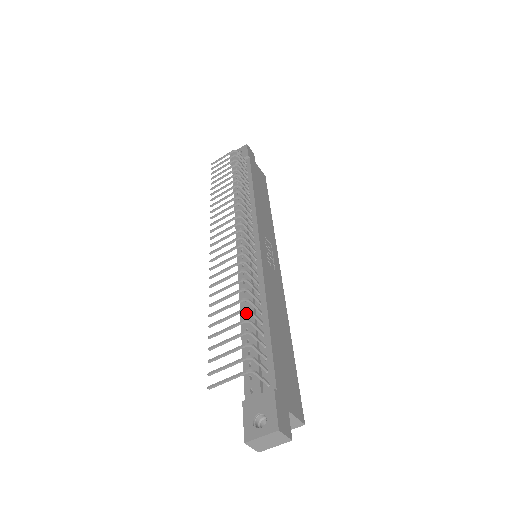
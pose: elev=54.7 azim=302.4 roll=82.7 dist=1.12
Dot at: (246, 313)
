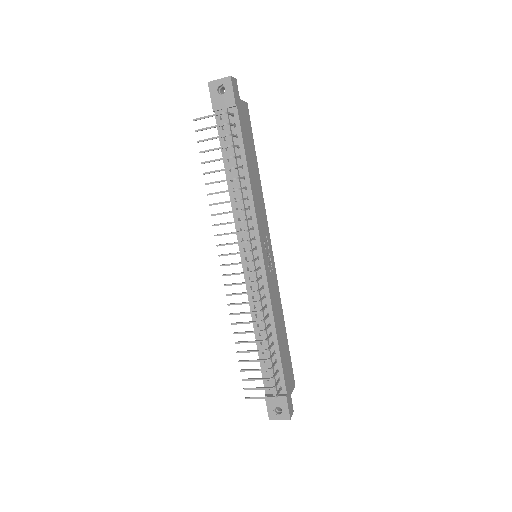
Dot at: (259, 329)
